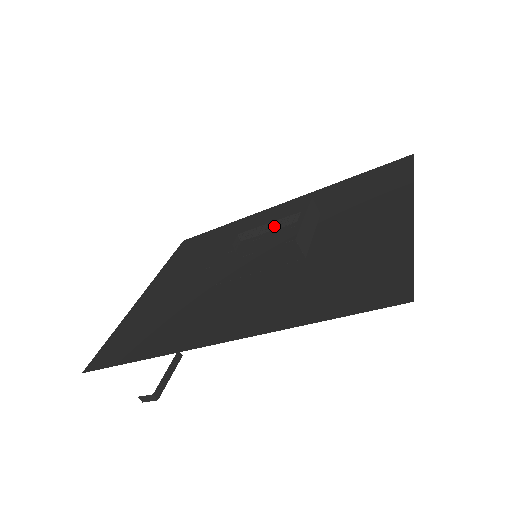
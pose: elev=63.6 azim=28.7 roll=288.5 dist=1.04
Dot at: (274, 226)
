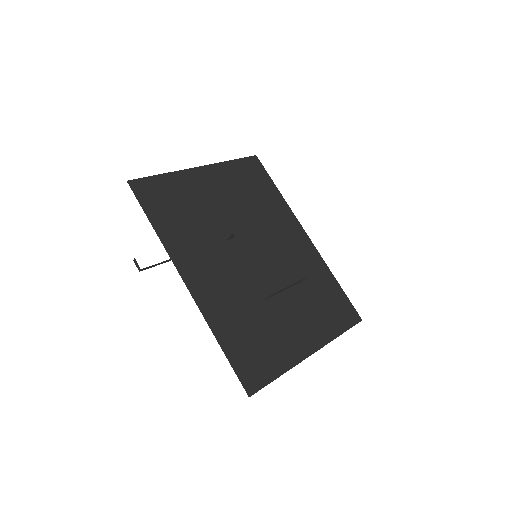
Dot at: occluded
